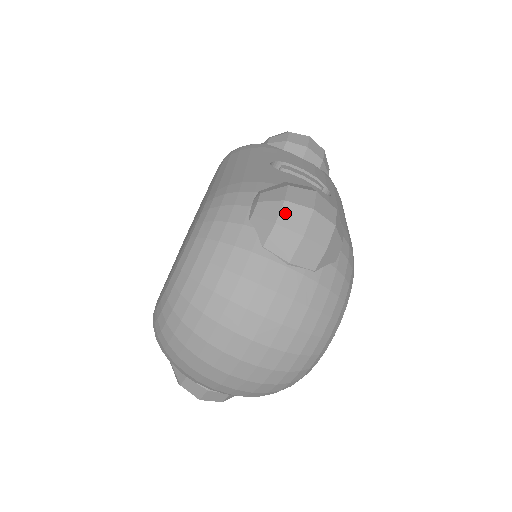
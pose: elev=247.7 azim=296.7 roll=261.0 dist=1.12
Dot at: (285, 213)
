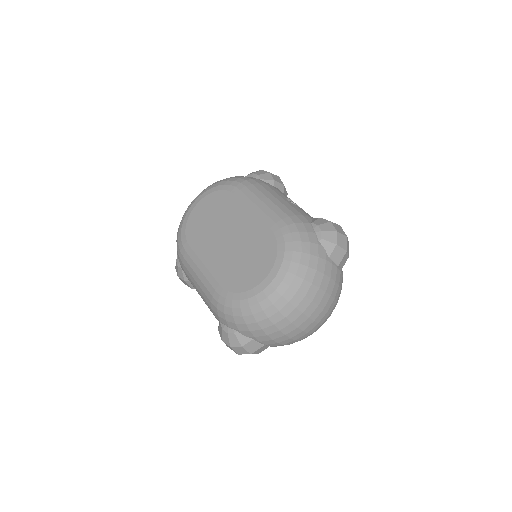
Dot at: (339, 239)
